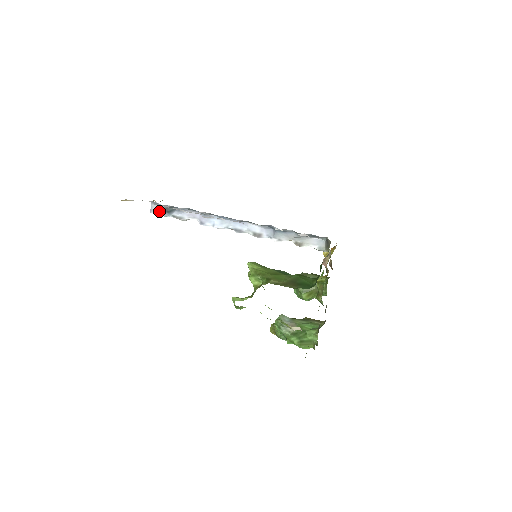
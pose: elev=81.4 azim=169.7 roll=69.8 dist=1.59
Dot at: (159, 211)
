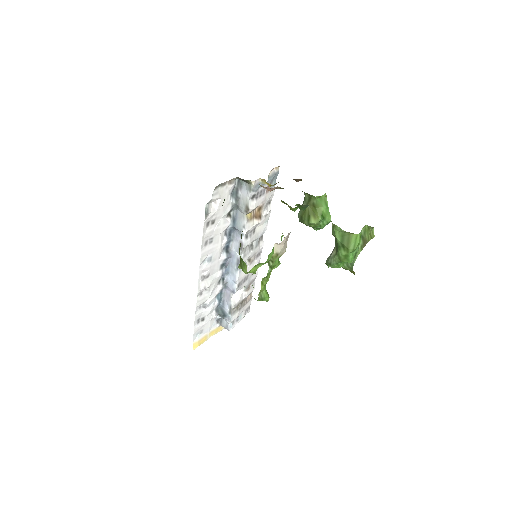
Dot at: (227, 323)
